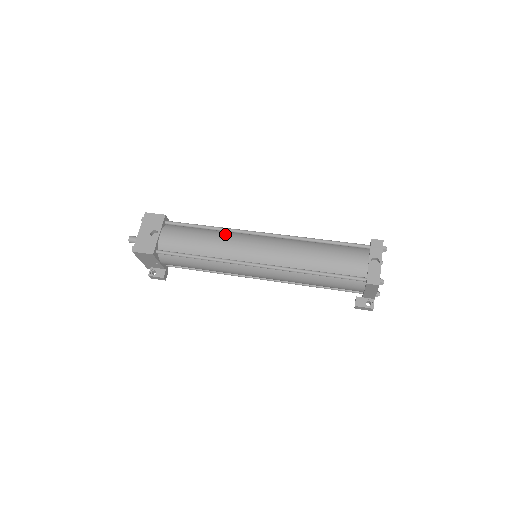
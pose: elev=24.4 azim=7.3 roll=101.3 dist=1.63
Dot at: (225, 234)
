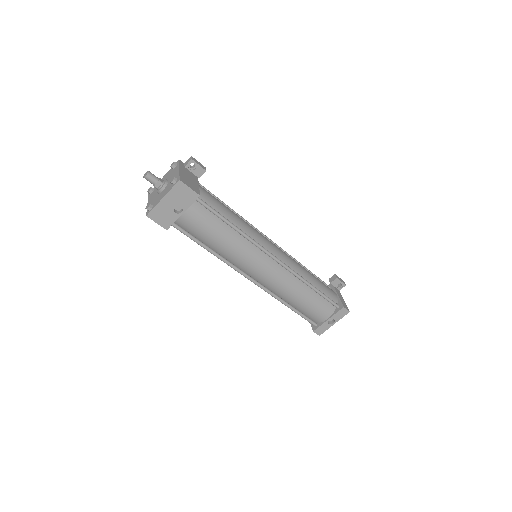
Dot at: (244, 243)
